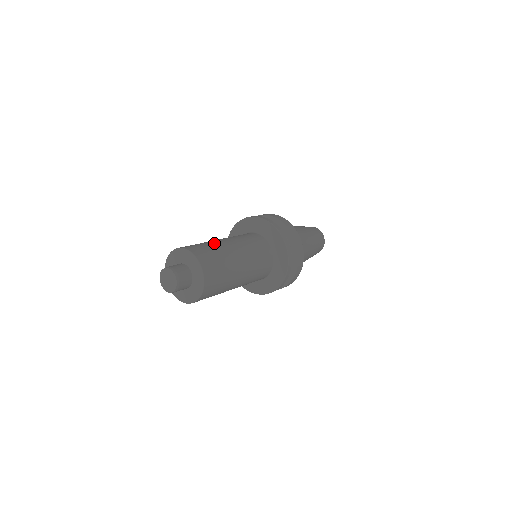
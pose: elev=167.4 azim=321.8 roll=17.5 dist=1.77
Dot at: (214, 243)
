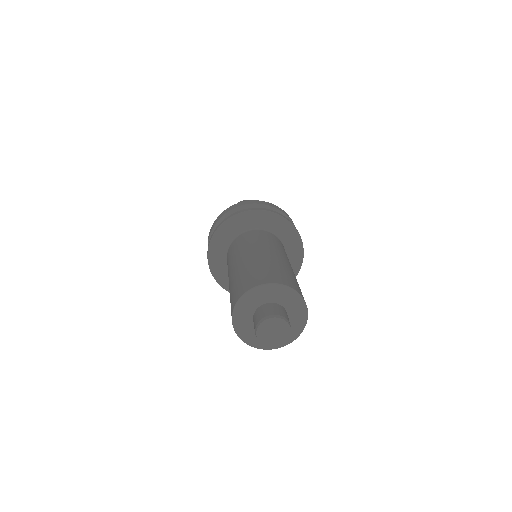
Dot at: (282, 264)
